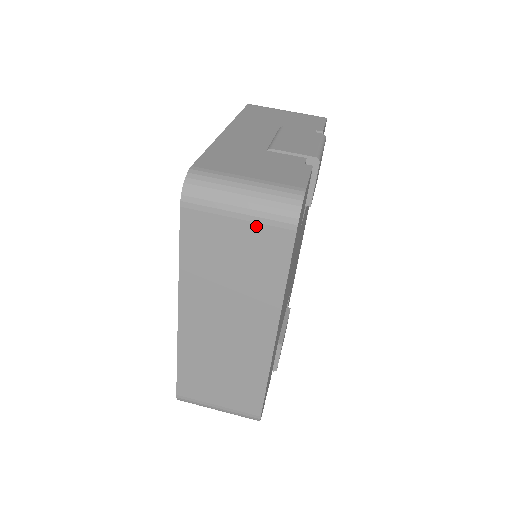
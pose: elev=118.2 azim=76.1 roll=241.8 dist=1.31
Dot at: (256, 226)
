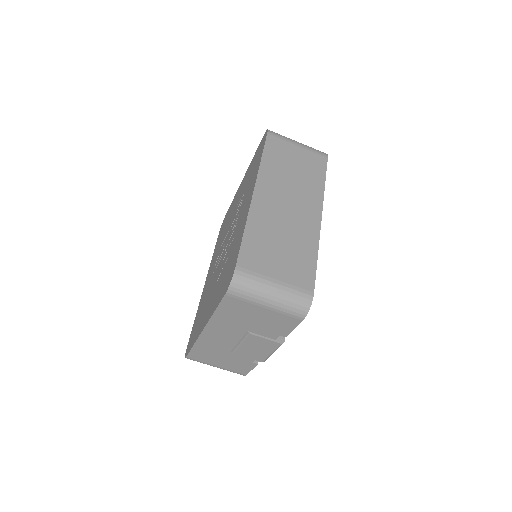
Dot at: occluded
